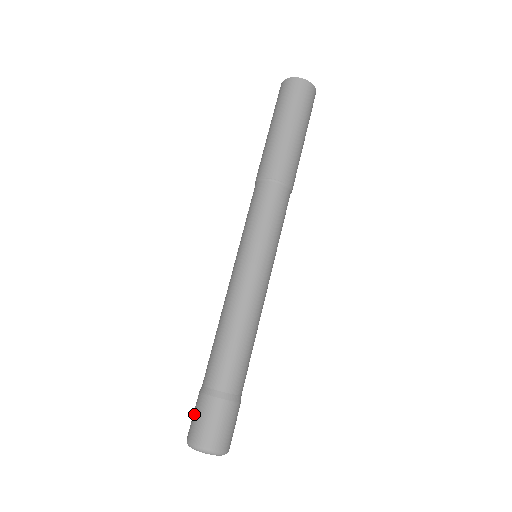
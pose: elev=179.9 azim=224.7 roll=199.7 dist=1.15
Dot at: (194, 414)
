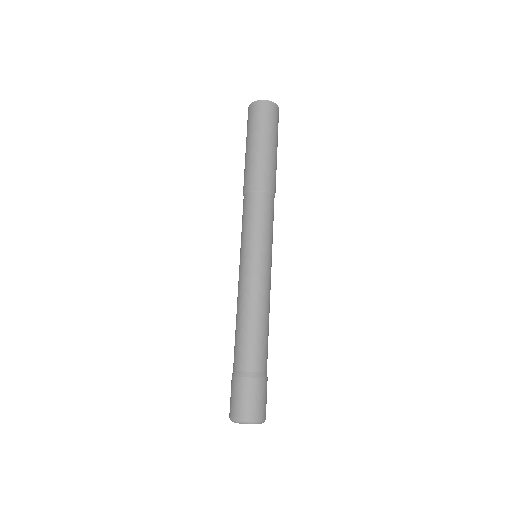
Dot at: (243, 396)
